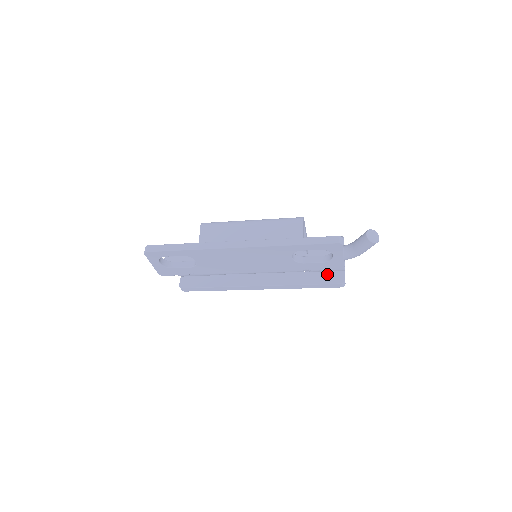
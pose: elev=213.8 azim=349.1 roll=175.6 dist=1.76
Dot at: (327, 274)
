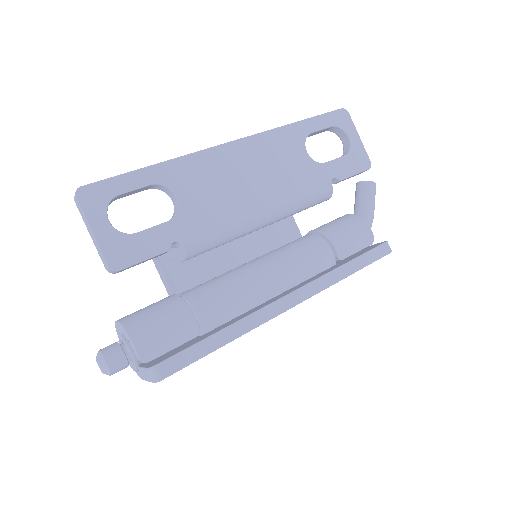
Dot at: (360, 252)
